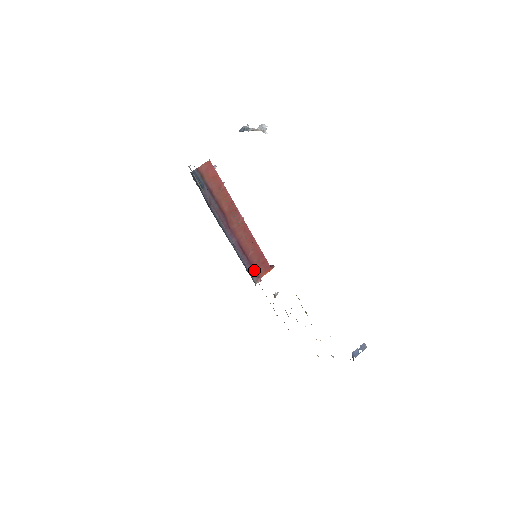
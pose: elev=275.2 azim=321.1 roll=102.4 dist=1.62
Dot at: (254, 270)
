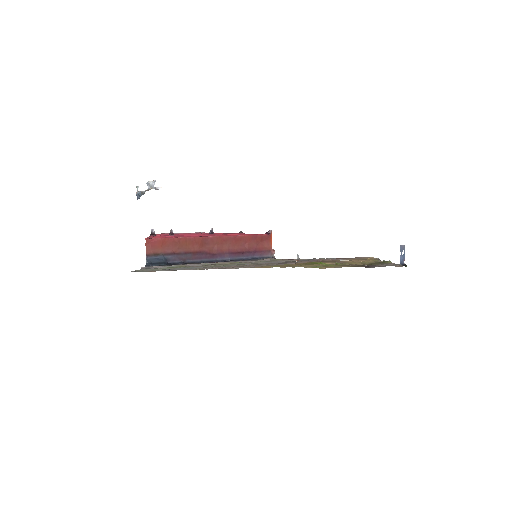
Dot at: (262, 252)
